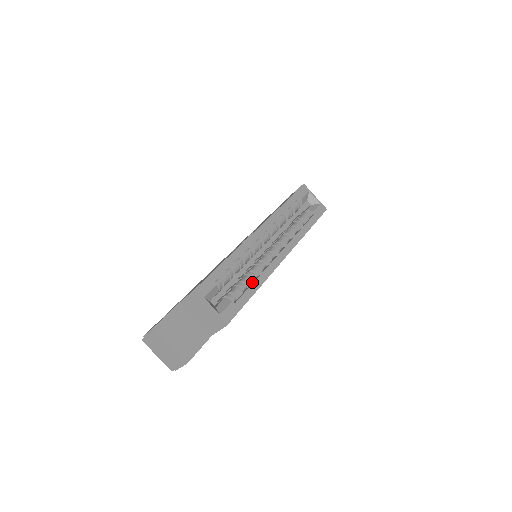
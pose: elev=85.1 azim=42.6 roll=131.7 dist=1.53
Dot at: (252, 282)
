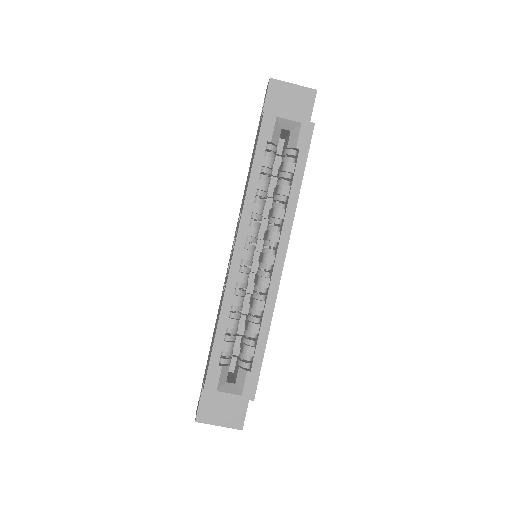
Dot at: (259, 327)
